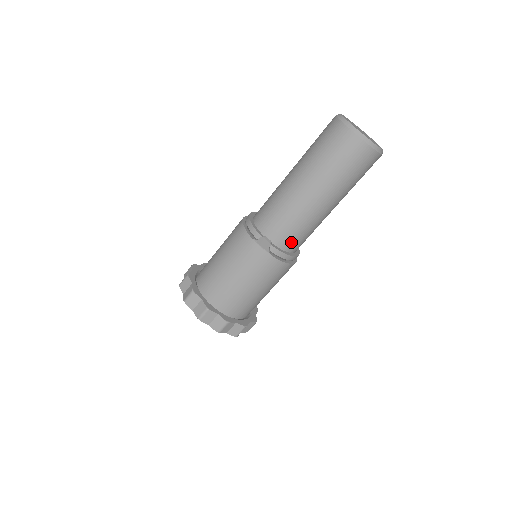
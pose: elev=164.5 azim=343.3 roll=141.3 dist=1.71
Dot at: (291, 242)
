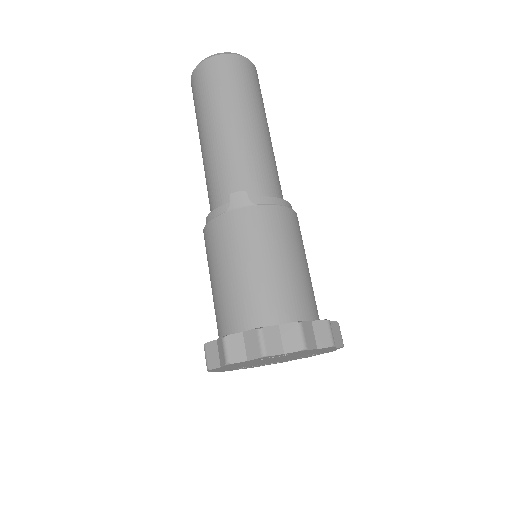
Dot at: (266, 186)
